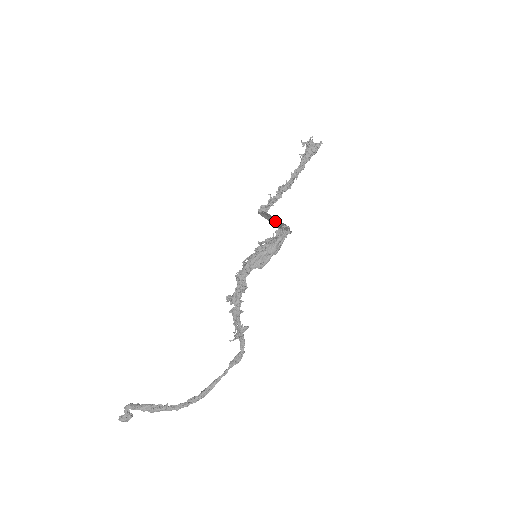
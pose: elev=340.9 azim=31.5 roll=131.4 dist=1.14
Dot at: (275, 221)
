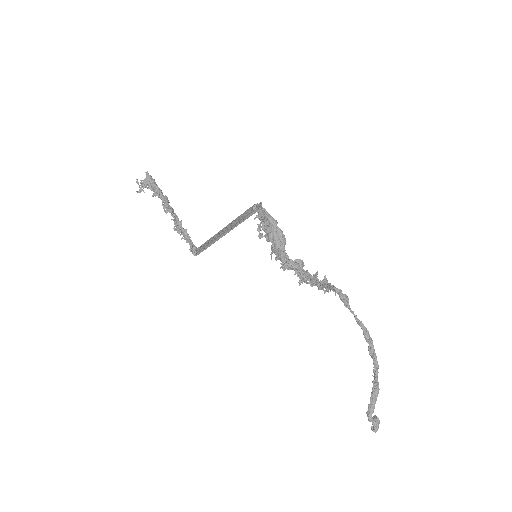
Dot at: (229, 228)
